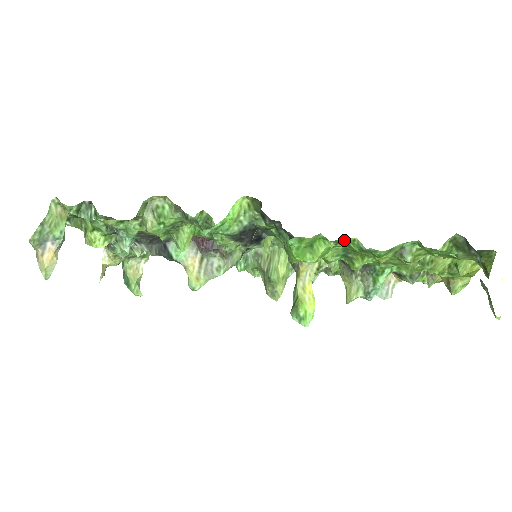
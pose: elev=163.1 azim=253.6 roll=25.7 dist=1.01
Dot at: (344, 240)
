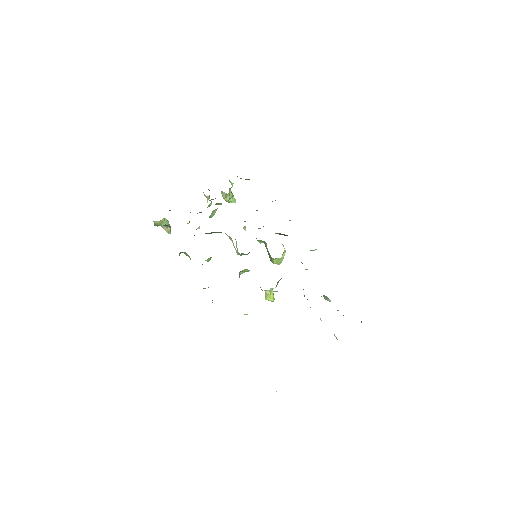
Dot at: occluded
